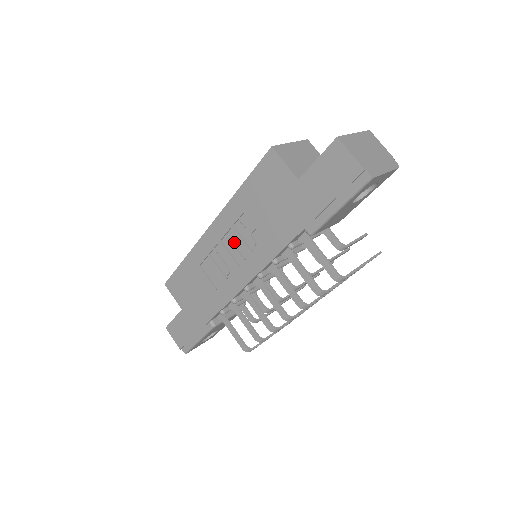
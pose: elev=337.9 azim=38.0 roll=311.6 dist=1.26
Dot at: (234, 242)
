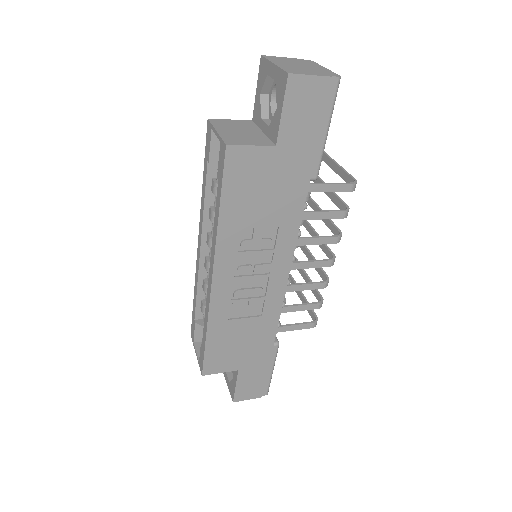
Dot at: (248, 263)
